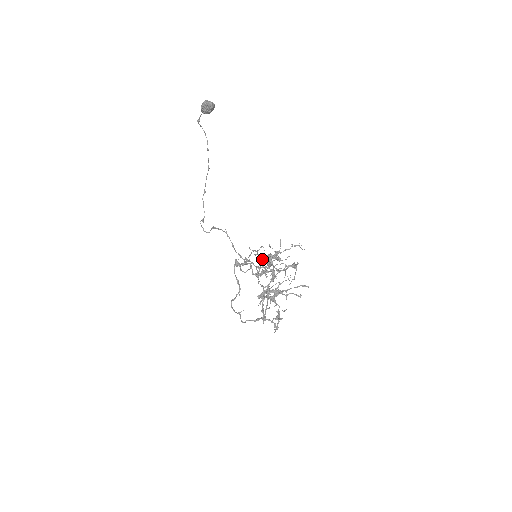
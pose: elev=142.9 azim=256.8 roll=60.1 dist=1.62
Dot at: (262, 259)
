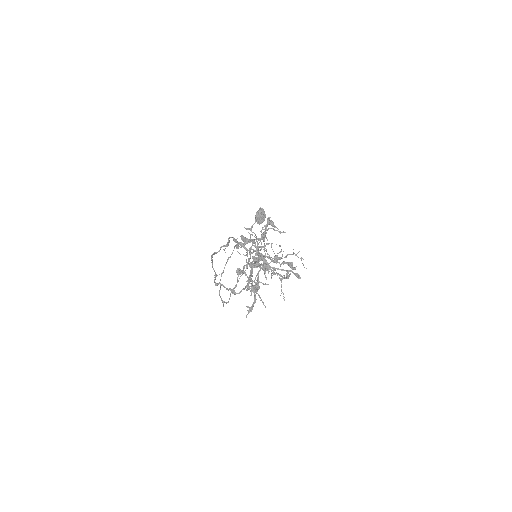
Dot at: (260, 254)
